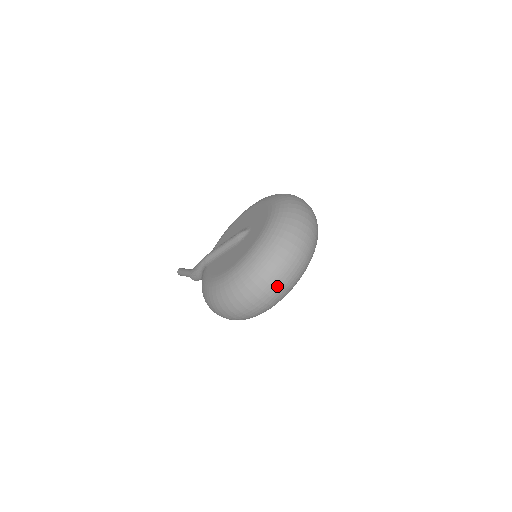
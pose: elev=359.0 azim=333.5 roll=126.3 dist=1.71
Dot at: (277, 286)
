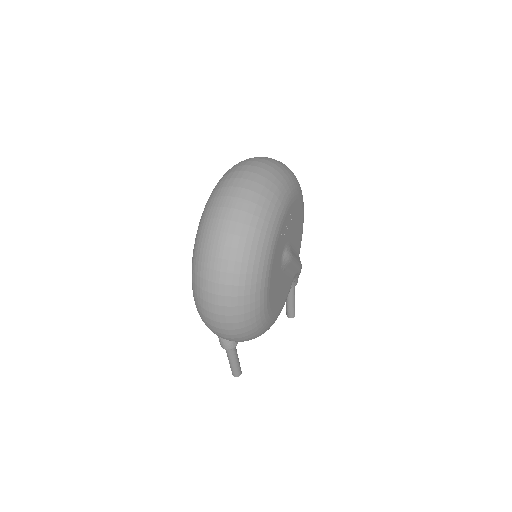
Dot at: (235, 217)
